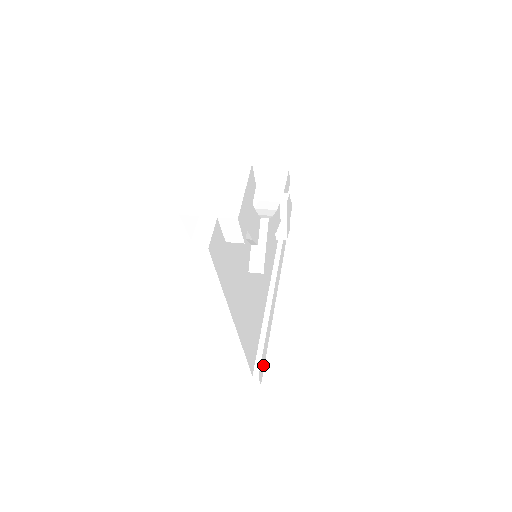
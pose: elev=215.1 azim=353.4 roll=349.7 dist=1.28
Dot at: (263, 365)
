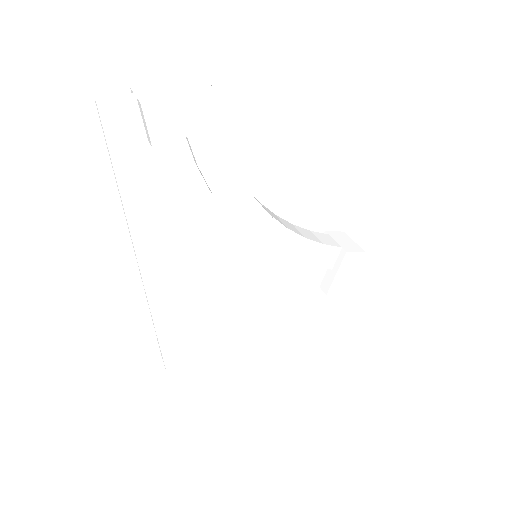
Dot at: (186, 361)
